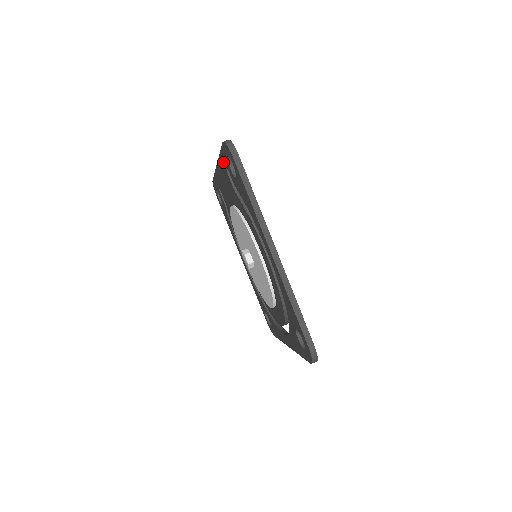
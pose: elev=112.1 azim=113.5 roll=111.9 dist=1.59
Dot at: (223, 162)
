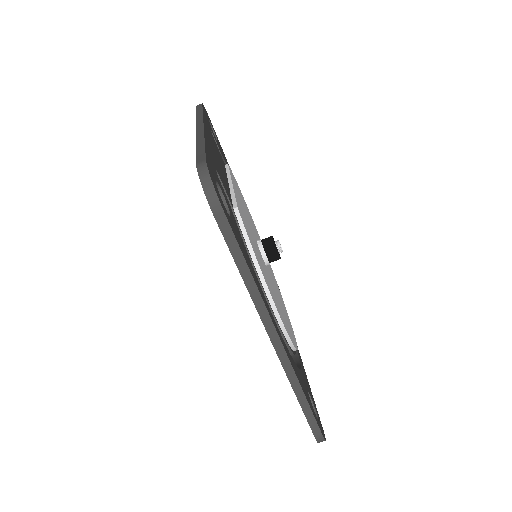
Dot at: occluded
